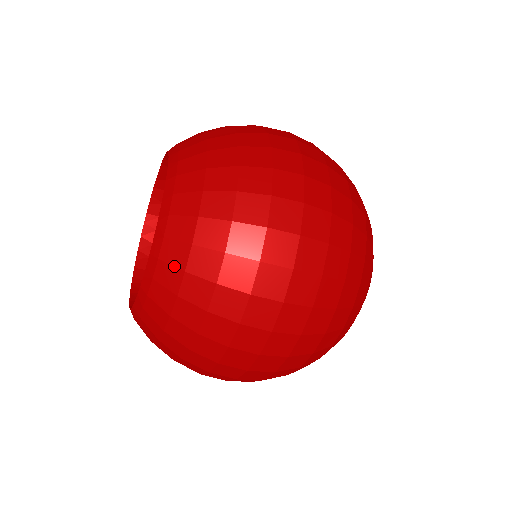
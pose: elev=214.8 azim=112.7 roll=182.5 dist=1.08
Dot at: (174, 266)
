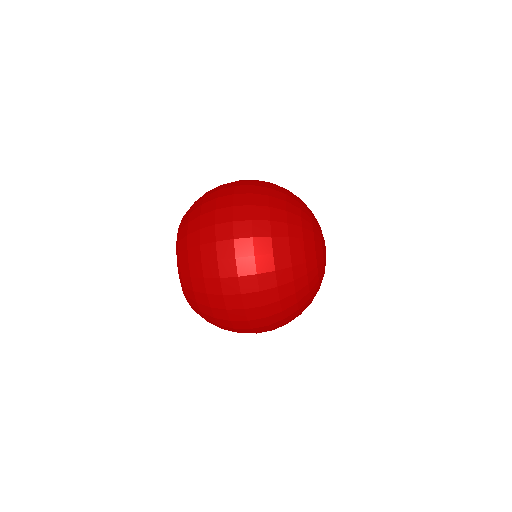
Dot at: (187, 277)
